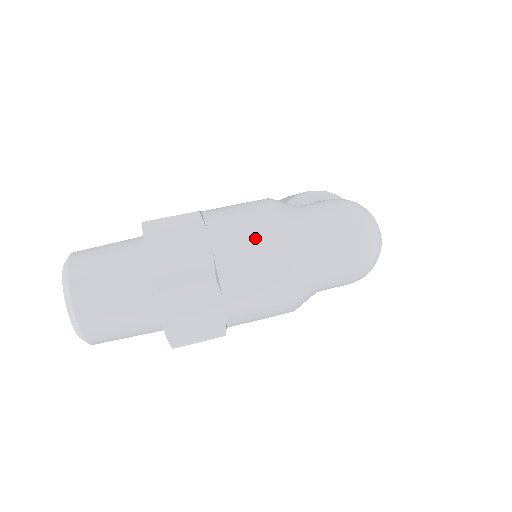
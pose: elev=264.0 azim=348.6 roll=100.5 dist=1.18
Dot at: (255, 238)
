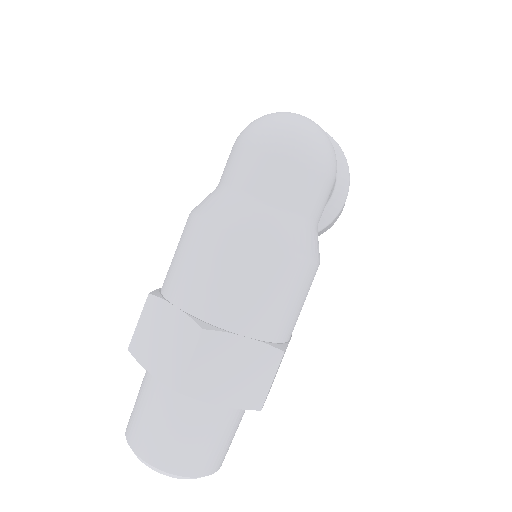
Dot at: (198, 260)
